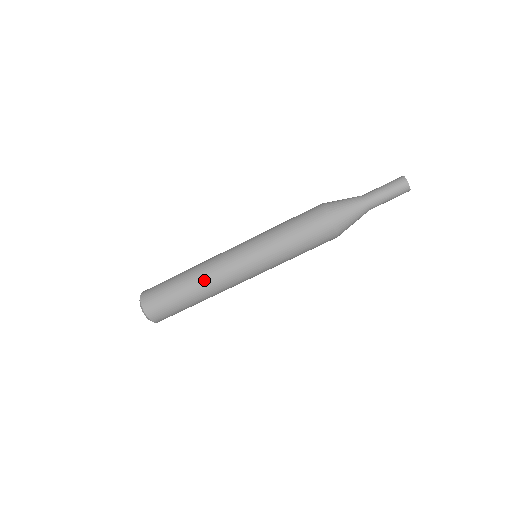
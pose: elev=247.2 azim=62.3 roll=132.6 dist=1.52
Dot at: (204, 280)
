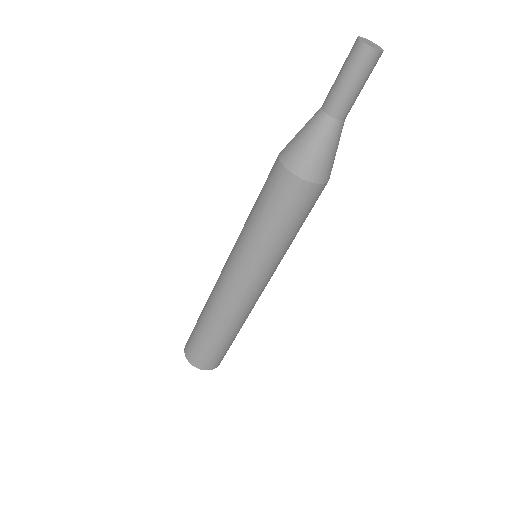
Dot at: (236, 320)
